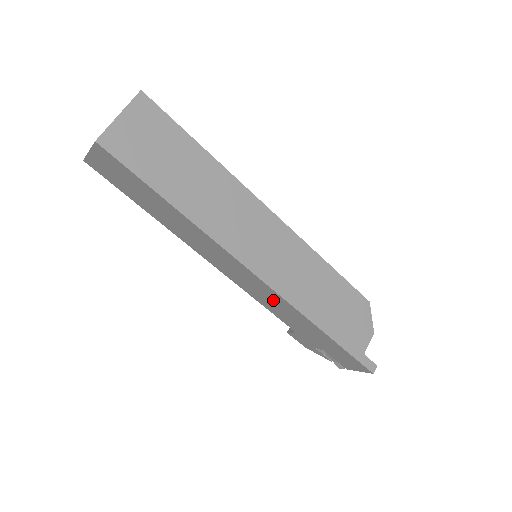
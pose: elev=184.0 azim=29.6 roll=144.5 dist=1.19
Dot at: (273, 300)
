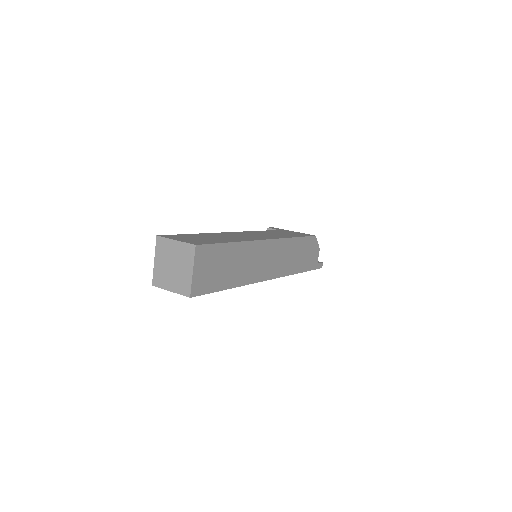
Dot at: occluded
